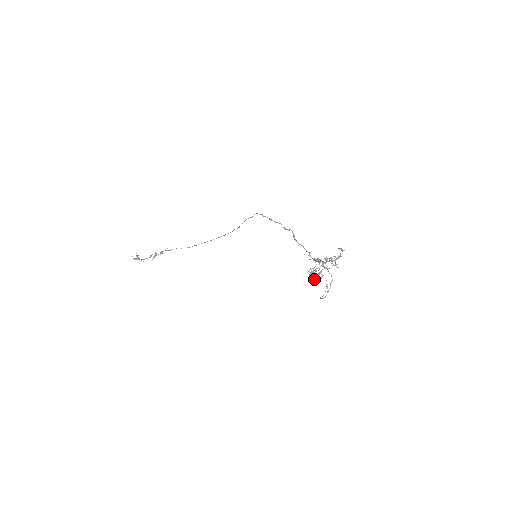
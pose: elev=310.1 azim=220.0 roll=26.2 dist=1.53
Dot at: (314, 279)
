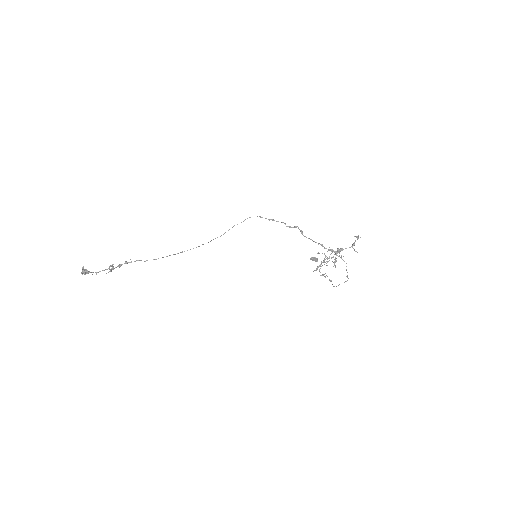
Dot at: (333, 266)
